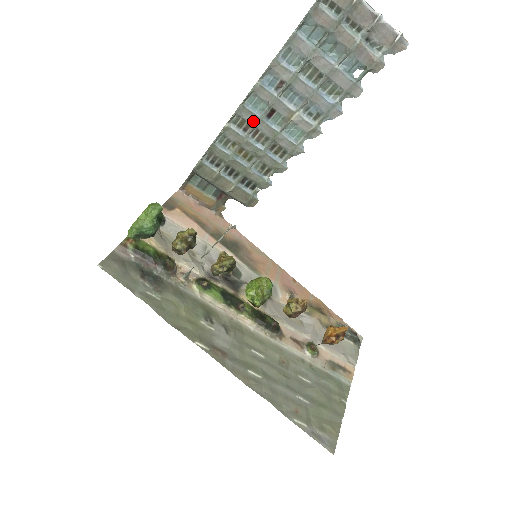
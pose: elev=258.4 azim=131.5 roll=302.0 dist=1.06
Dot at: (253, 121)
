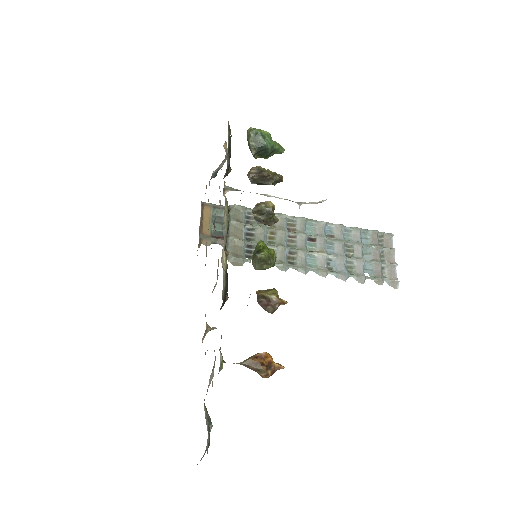
Dot at: (300, 231)
